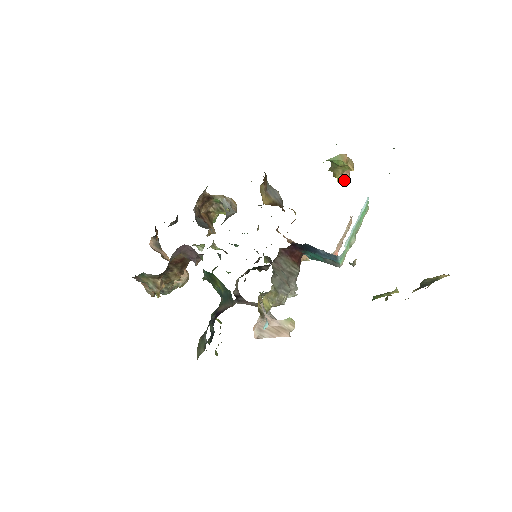
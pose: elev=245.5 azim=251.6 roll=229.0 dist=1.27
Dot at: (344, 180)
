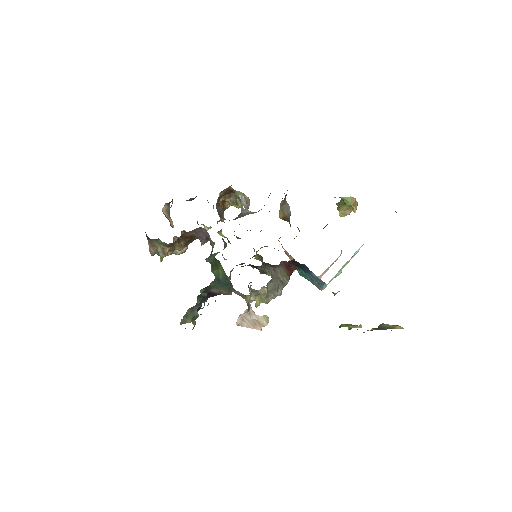
Dot at: (344, 215)
